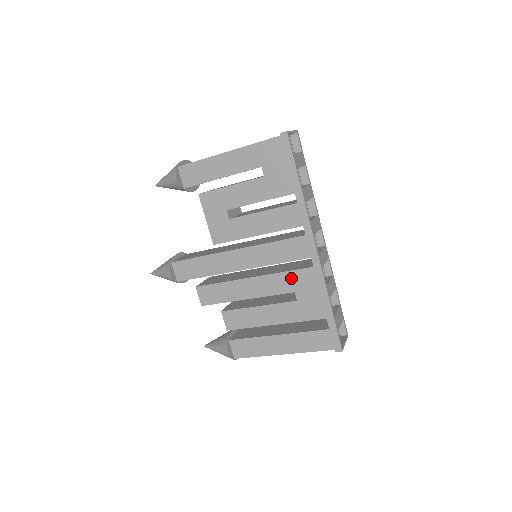
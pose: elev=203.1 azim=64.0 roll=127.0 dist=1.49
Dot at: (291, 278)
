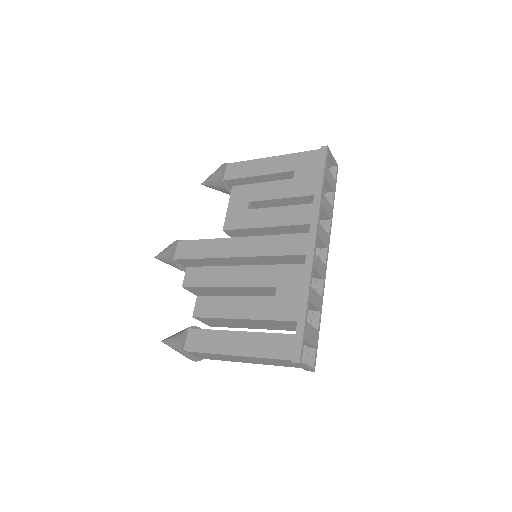
Dot at: (279, 272)
